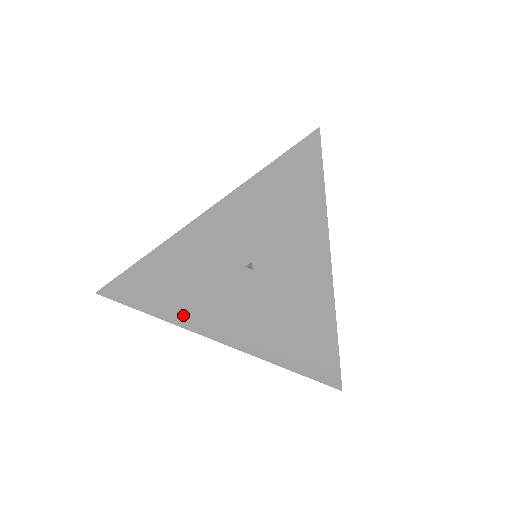
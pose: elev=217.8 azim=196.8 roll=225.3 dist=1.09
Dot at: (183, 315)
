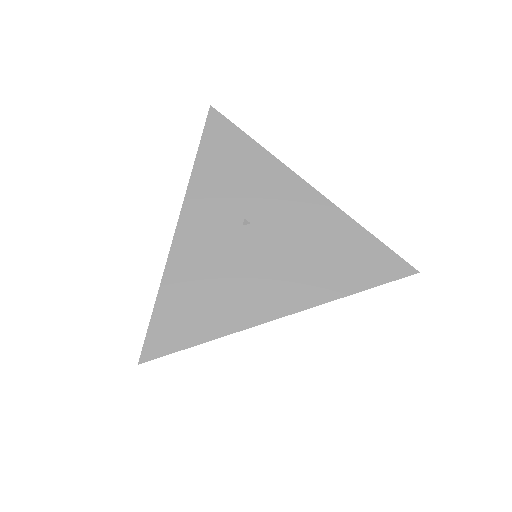
Dot at: (230, 316)
